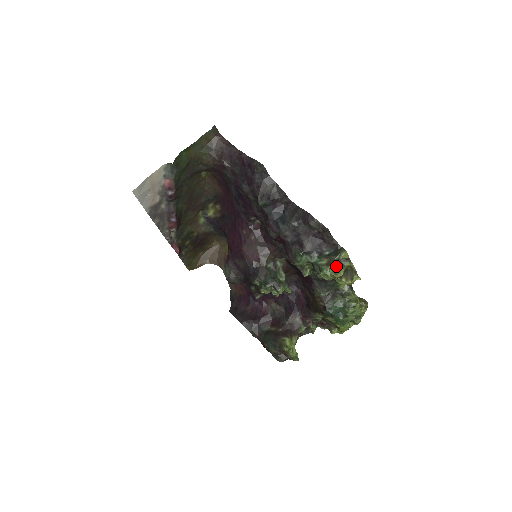
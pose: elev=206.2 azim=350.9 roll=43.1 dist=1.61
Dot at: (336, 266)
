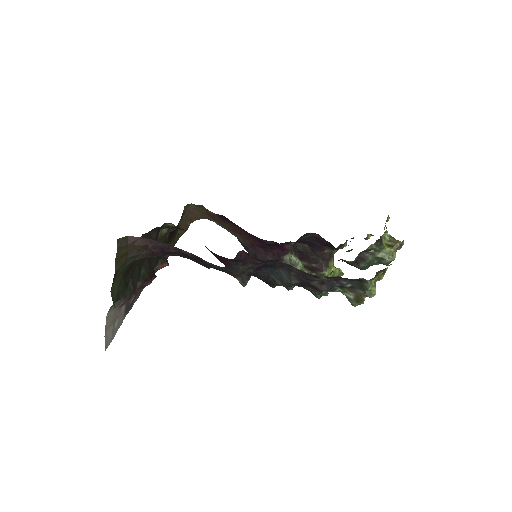
Dot at: occluded
